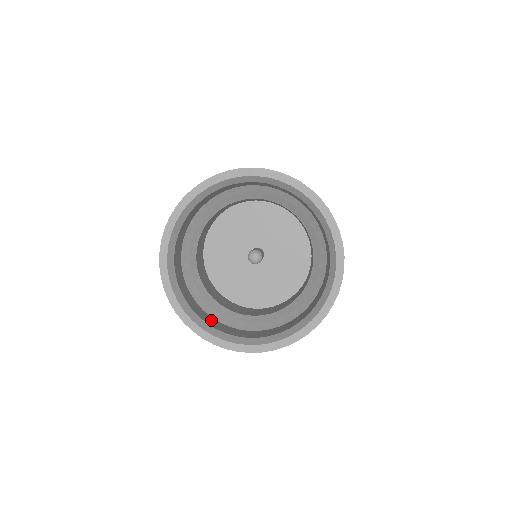
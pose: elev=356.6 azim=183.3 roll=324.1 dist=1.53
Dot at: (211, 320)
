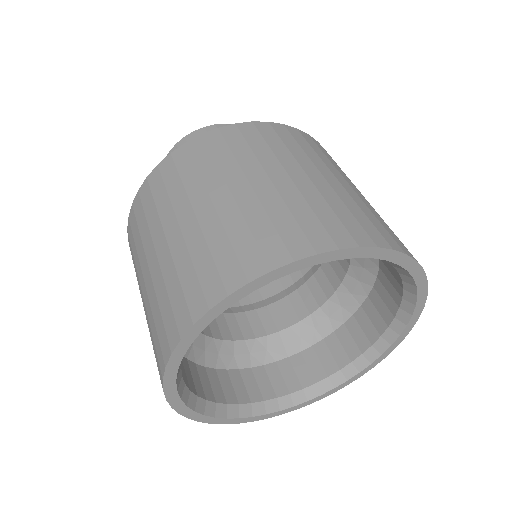
Dot at: occluded
